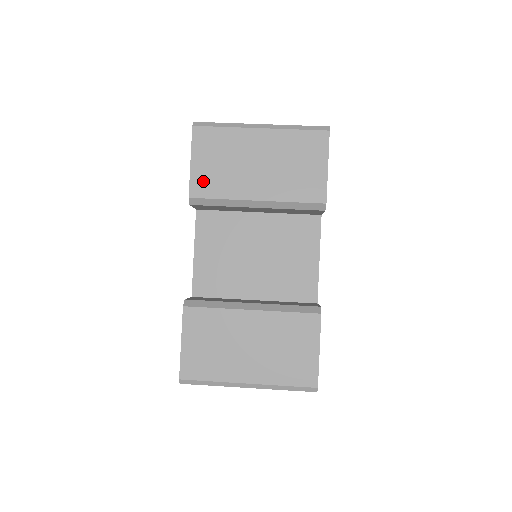
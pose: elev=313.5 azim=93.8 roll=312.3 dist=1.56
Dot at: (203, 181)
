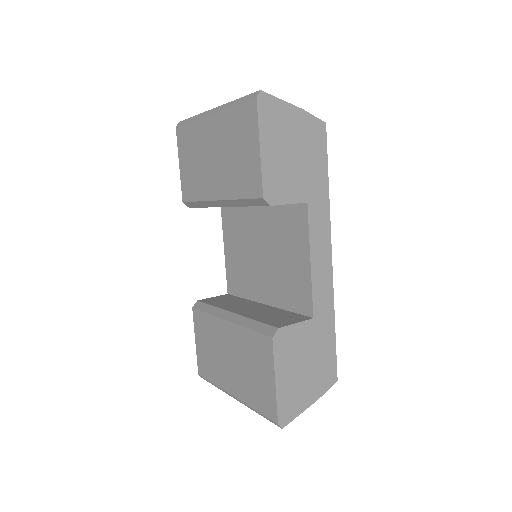
Dot at: (187, 184)
